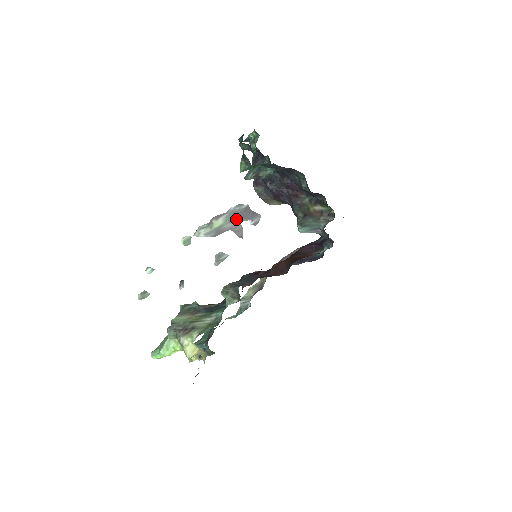
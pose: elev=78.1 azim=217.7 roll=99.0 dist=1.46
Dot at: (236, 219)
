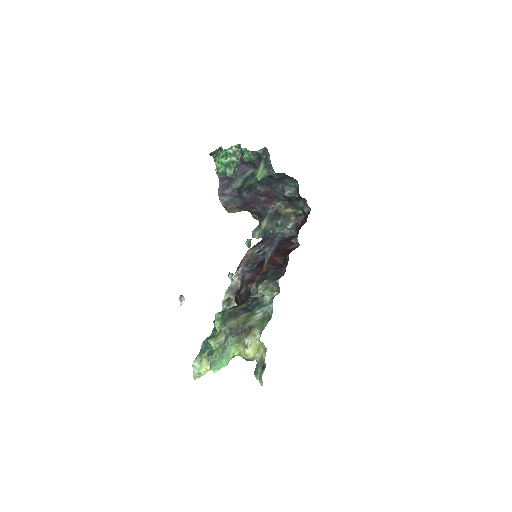
Dot at: (272, 220)
